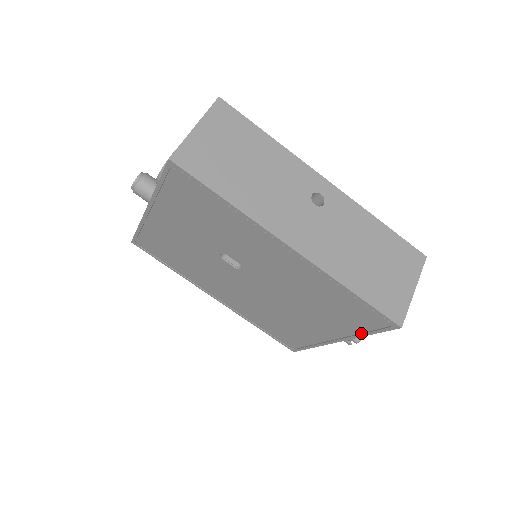
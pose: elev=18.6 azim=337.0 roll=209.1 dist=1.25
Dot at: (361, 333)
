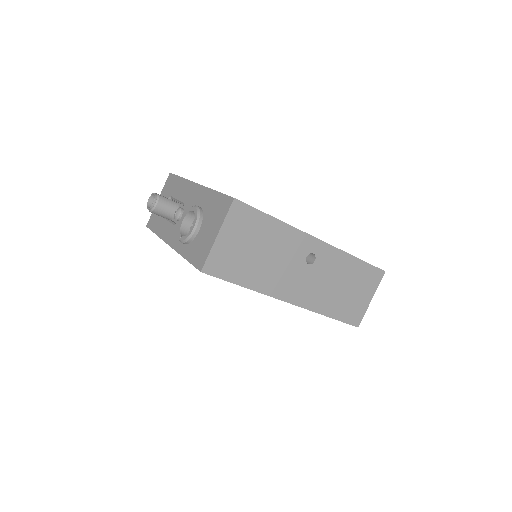
Dot at: occluded
